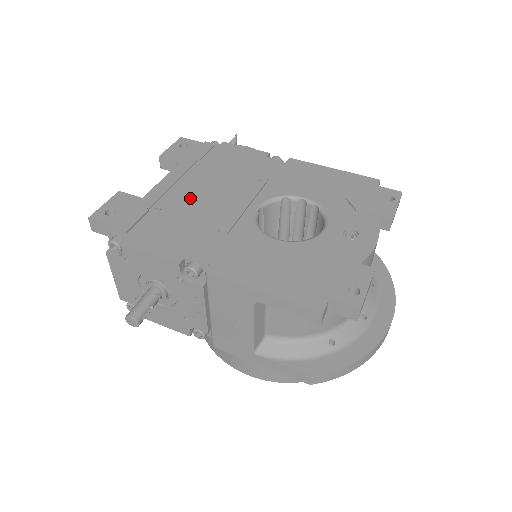
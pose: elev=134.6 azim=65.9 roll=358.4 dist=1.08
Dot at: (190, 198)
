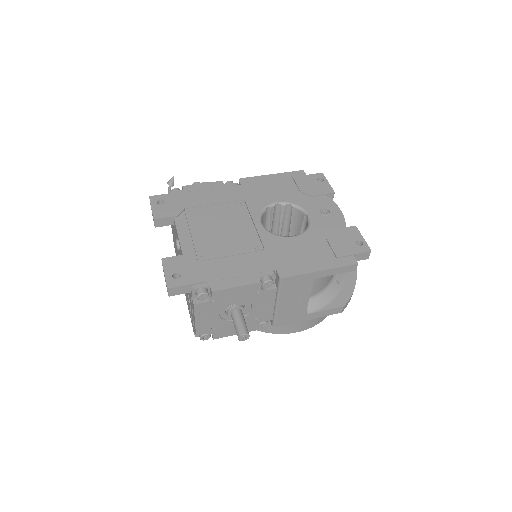
Dot at: (214, 238)
